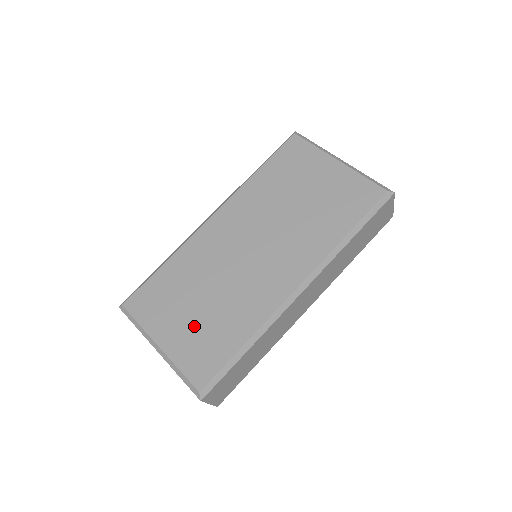
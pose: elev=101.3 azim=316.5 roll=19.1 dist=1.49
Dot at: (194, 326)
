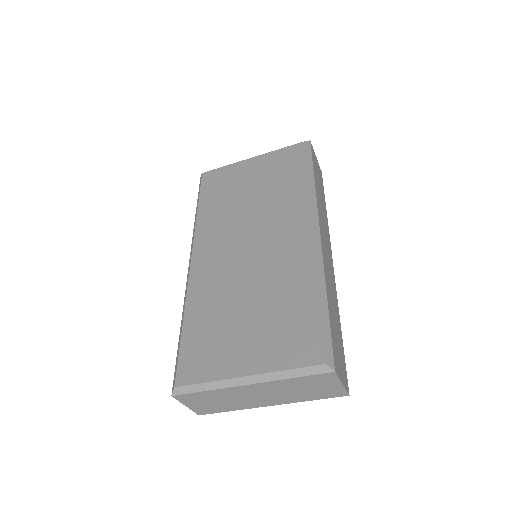
Dot at: (262, 330)
